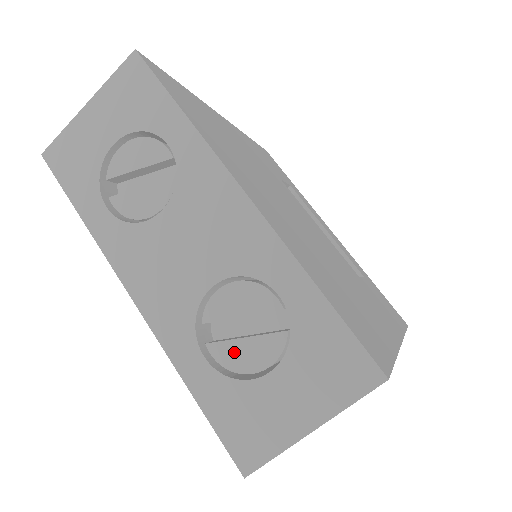
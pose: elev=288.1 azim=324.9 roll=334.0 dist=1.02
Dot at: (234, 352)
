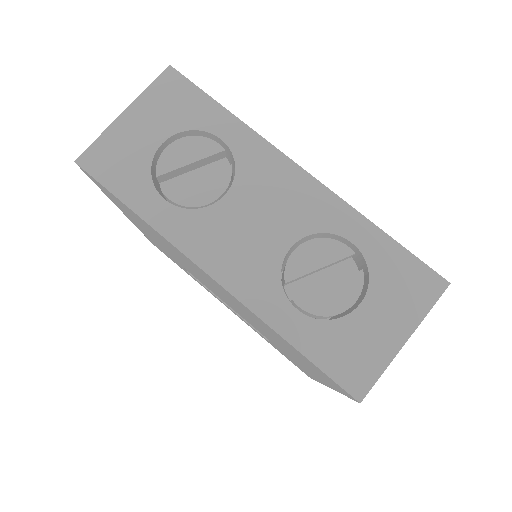
Dot at: (321, 299)
